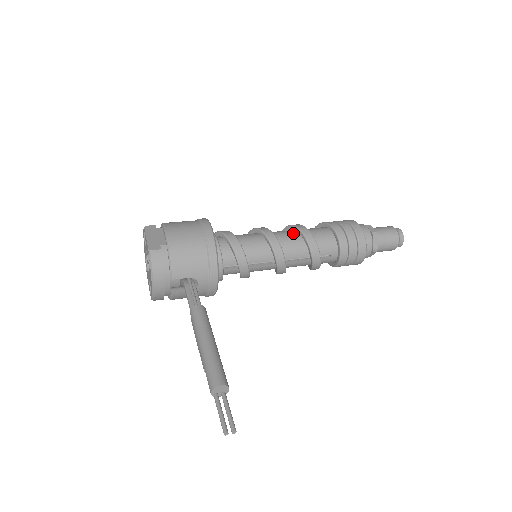
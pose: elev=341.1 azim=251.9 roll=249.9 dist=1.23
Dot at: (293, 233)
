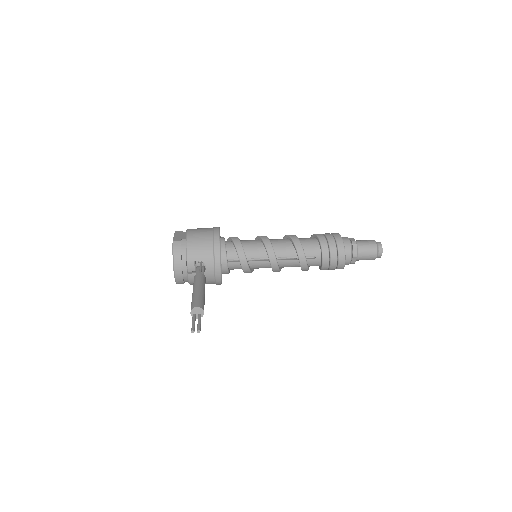
Dot at: (285, 239)
